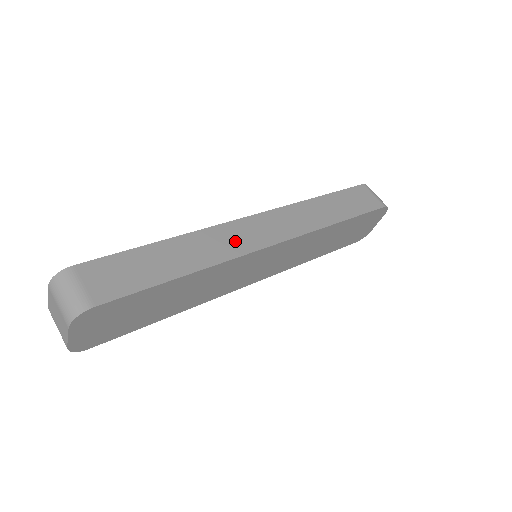
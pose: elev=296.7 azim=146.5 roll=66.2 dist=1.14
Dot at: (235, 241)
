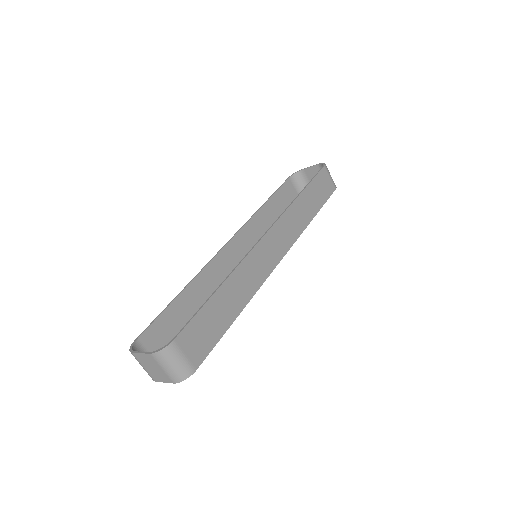
Dot at: (259, 268)
